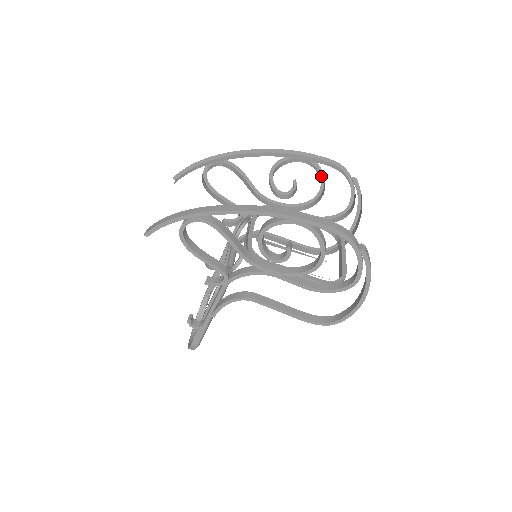
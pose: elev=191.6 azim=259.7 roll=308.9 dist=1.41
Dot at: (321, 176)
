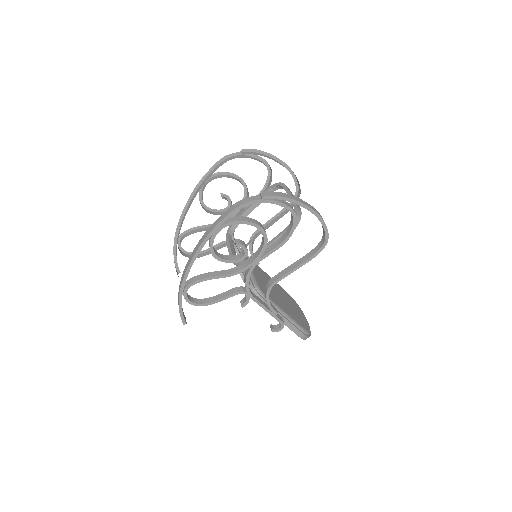
Dot at: (227, 174)
